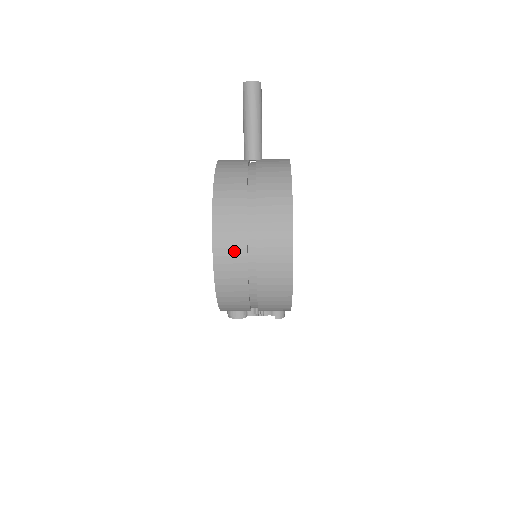
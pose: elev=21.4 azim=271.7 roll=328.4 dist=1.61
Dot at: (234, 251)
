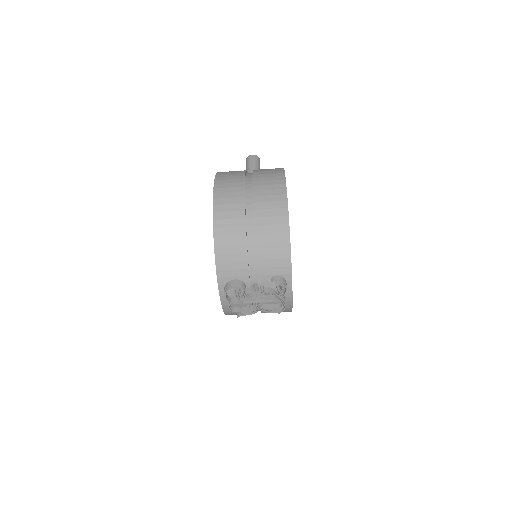
Dot at: (233, 189)
